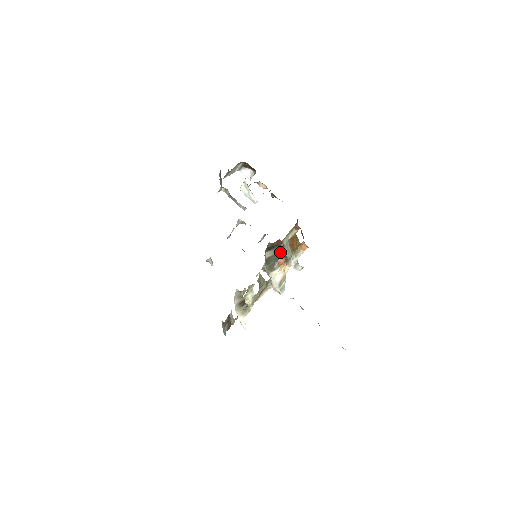
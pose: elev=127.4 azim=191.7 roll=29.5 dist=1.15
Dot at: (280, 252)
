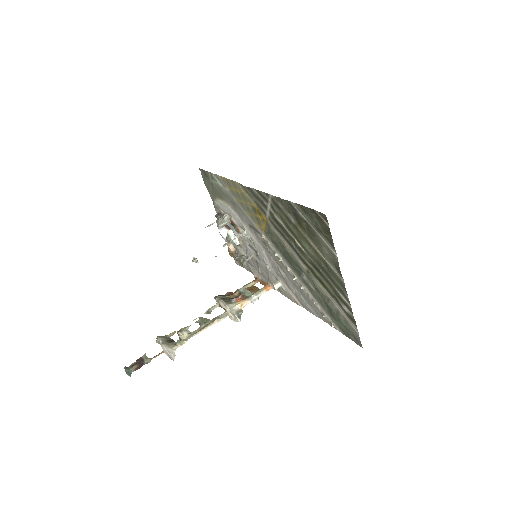
Dot at: (234, 297)
